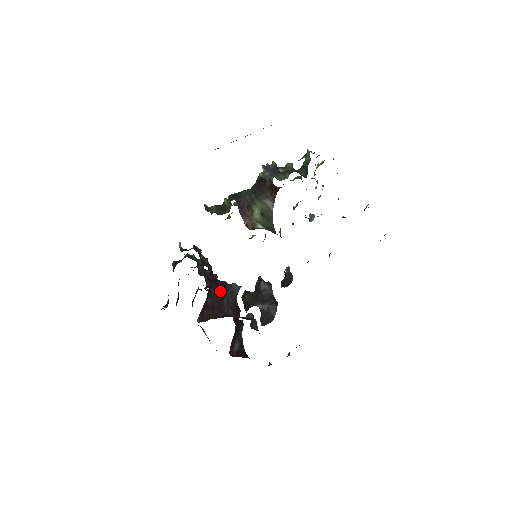
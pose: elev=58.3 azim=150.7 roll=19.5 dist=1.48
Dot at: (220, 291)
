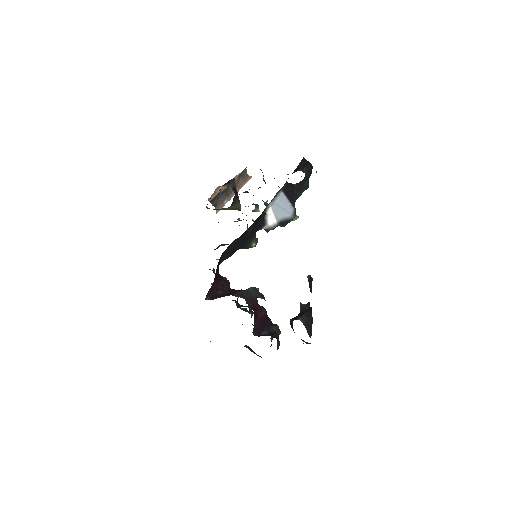
Dot at: (234, 290)
